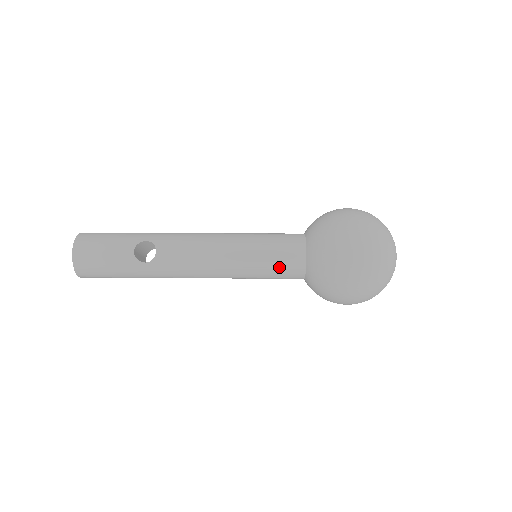
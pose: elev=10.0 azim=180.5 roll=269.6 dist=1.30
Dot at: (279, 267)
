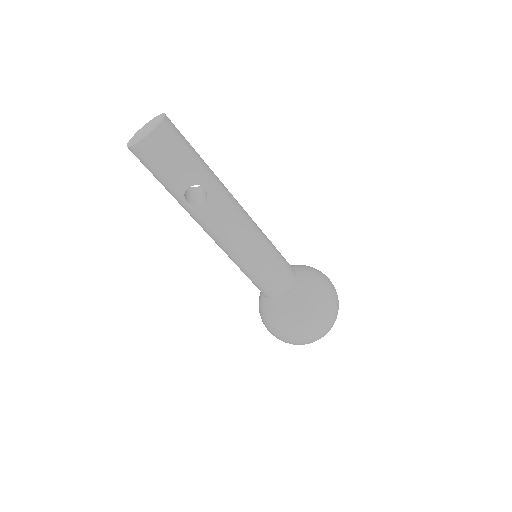
Dot at: (260, 284)
